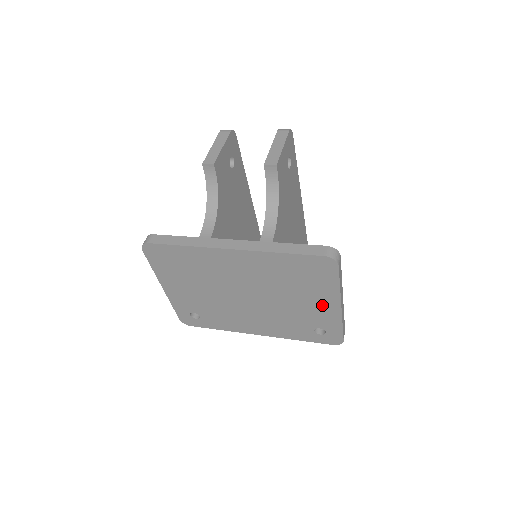
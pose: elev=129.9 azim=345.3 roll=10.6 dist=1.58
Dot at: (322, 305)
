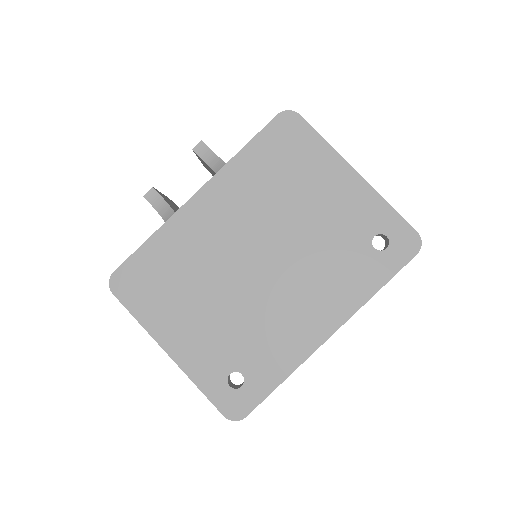
Dot at: (339, 190)
